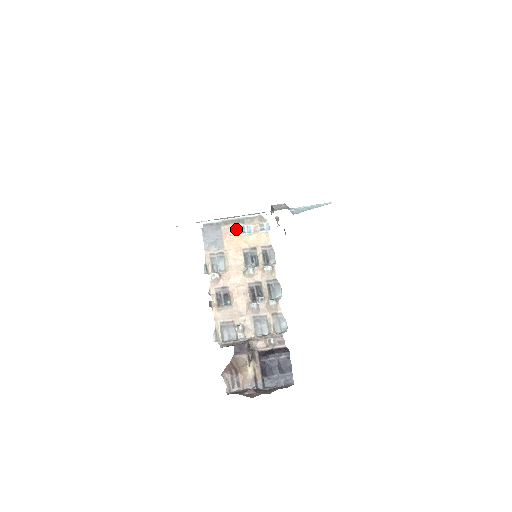
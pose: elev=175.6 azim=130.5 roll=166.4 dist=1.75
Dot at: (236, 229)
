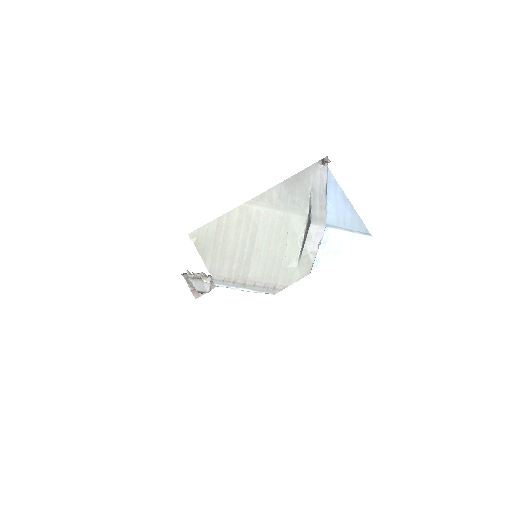
Dot at: occluded
